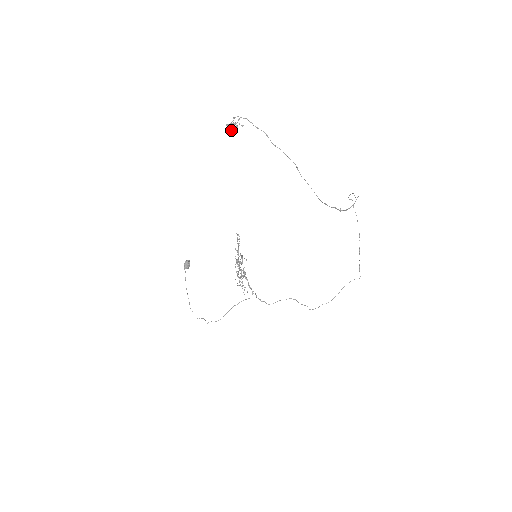
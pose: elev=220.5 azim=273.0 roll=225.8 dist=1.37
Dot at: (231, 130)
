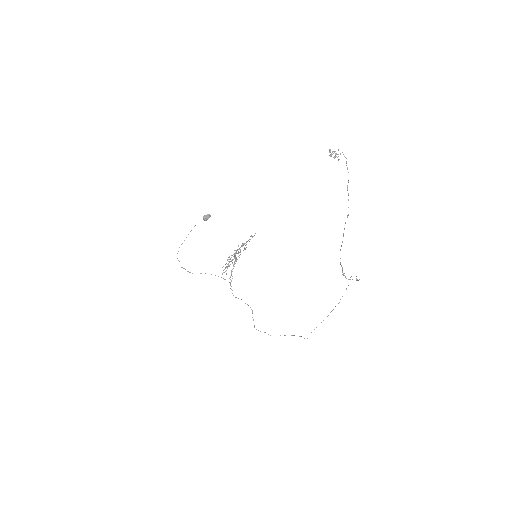
Dot at: (330, 155)
